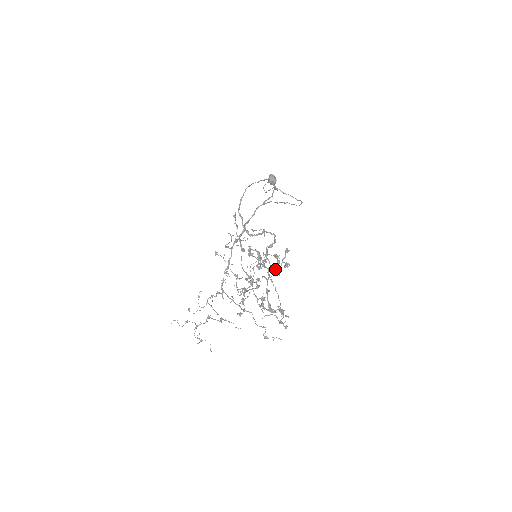
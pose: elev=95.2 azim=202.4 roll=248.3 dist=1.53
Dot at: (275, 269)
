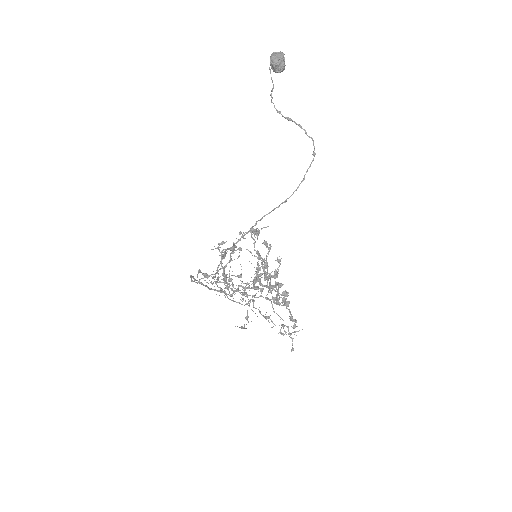
Dot at: (271, 299)
